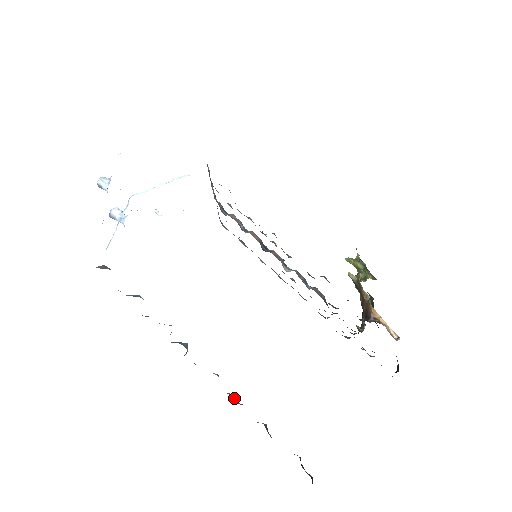
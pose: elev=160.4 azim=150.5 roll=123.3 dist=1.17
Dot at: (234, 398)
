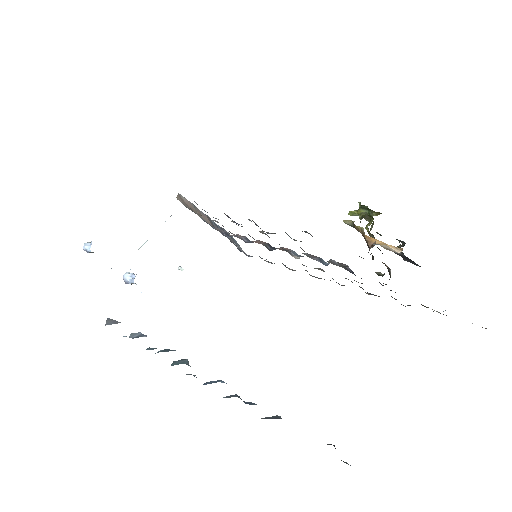
Dot at: (241, 399)
